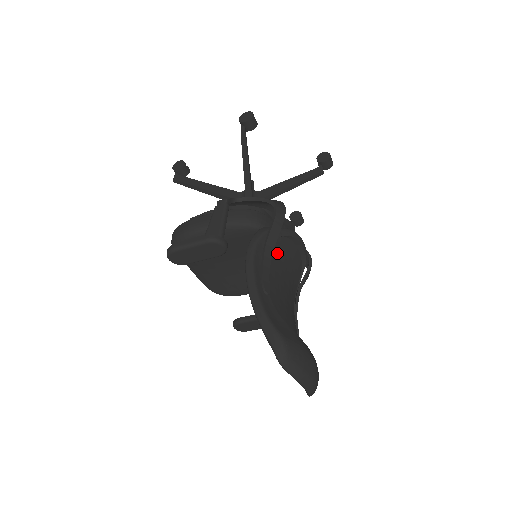
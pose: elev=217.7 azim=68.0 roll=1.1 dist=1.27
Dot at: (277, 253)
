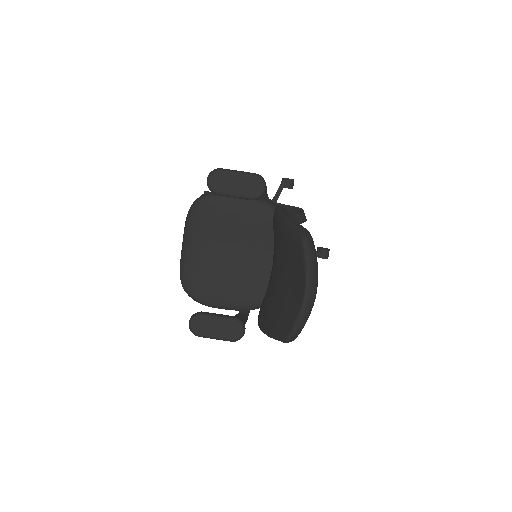
Dot at: occluded
